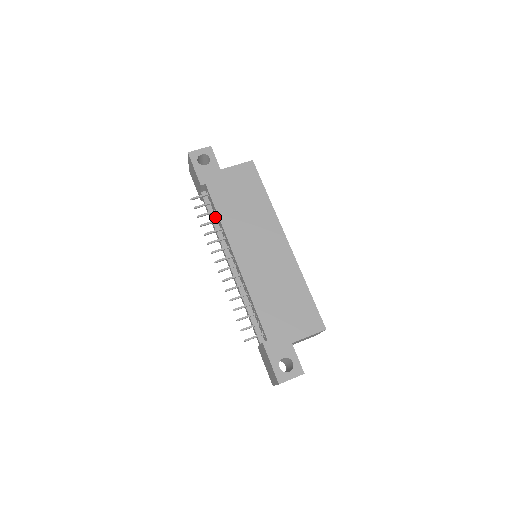
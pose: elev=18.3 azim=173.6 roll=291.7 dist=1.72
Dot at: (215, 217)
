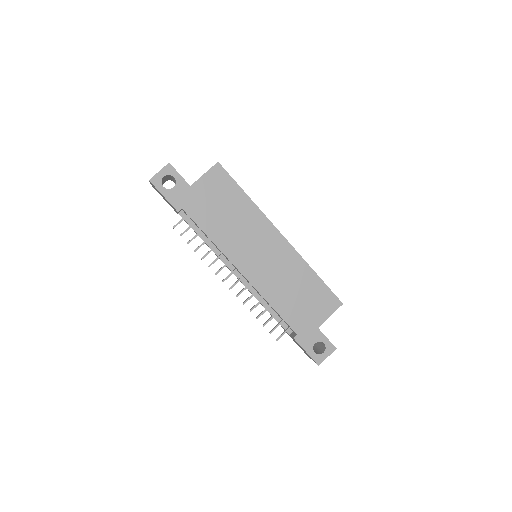
Dot at: (203, 234)
